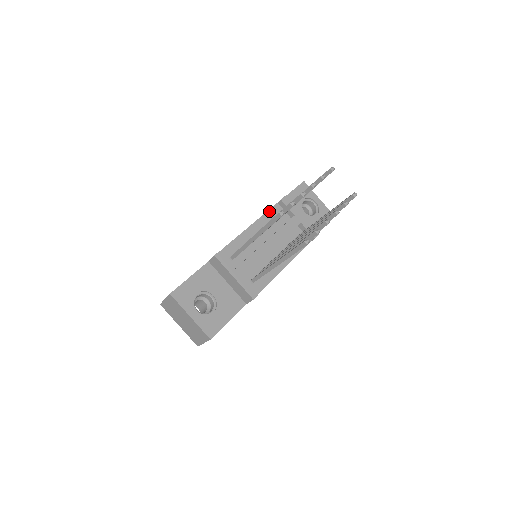
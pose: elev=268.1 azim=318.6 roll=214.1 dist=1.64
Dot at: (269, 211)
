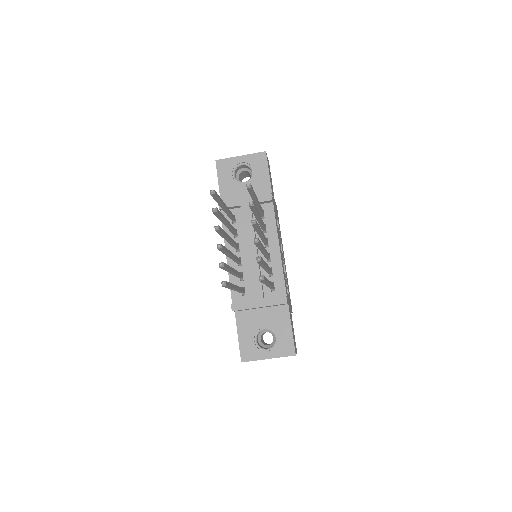
Dot at: (223, 226)
